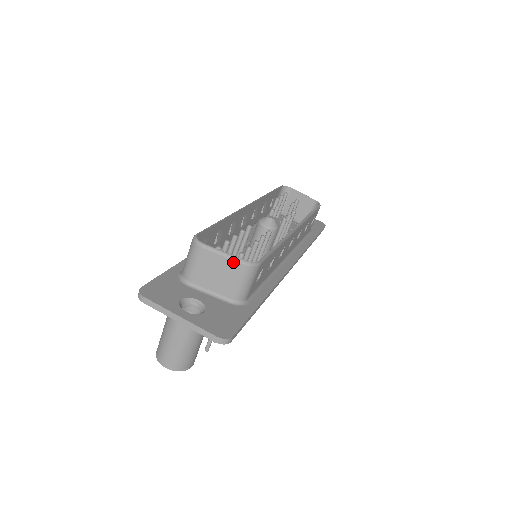
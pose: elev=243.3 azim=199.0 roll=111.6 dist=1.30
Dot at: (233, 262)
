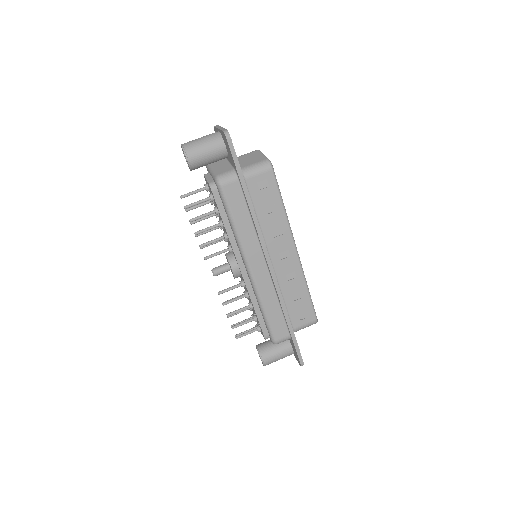
Dot at: (263, 157)
